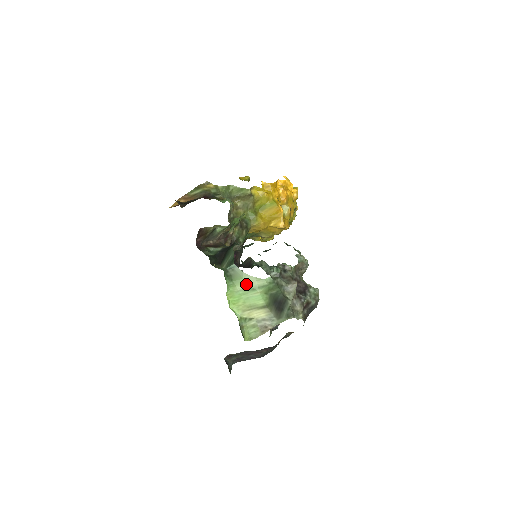
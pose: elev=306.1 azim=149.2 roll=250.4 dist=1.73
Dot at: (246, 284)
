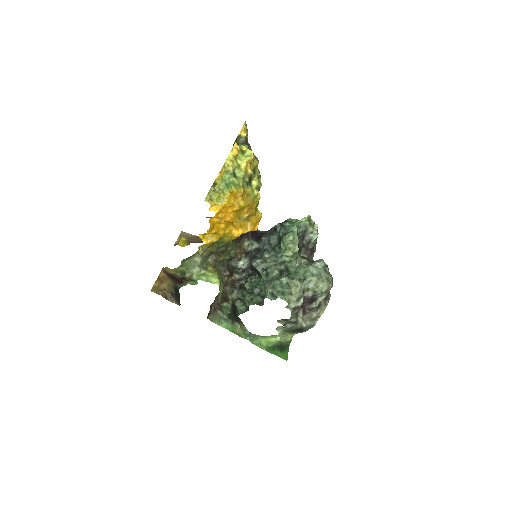
Dot at: occluded
